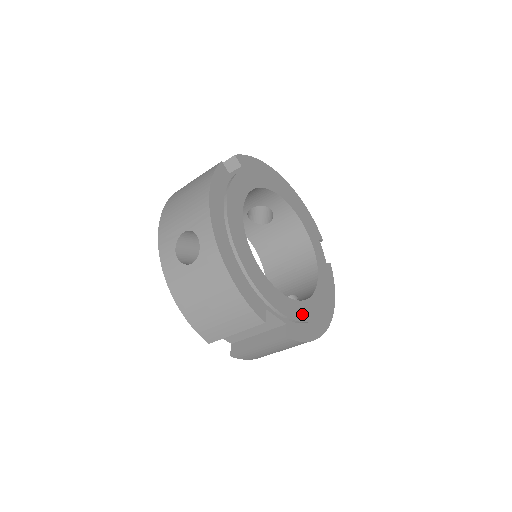
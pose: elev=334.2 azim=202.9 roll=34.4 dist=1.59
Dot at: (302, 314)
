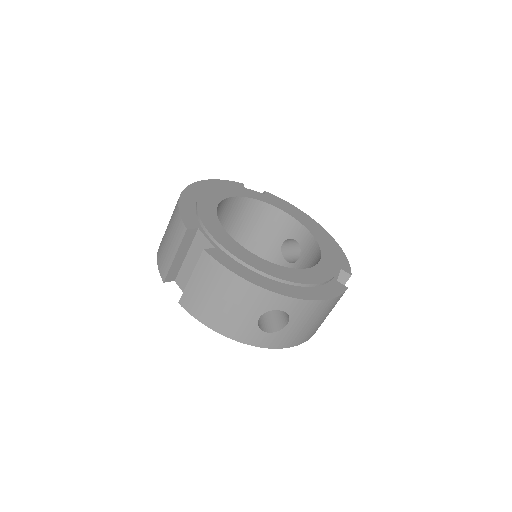
Dot at: (244, 256)
